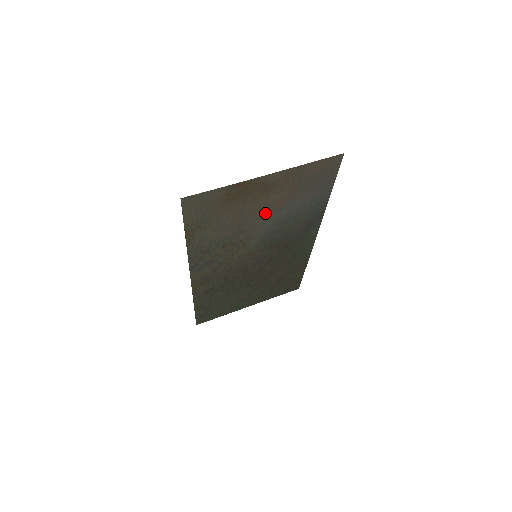
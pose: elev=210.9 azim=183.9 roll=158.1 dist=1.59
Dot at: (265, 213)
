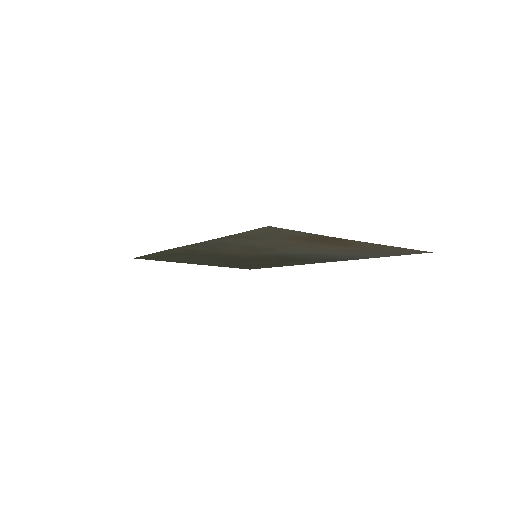
Dot at: (312, 249)
